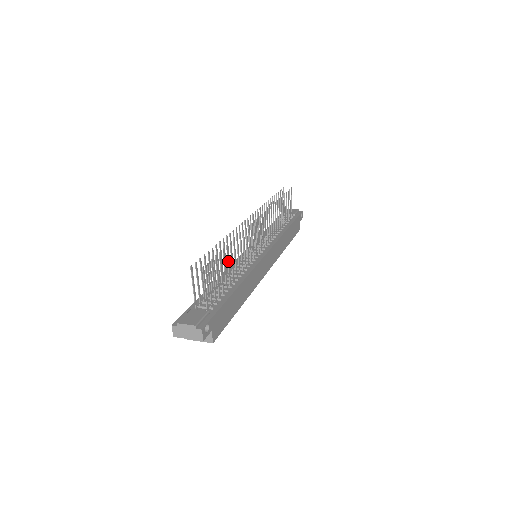
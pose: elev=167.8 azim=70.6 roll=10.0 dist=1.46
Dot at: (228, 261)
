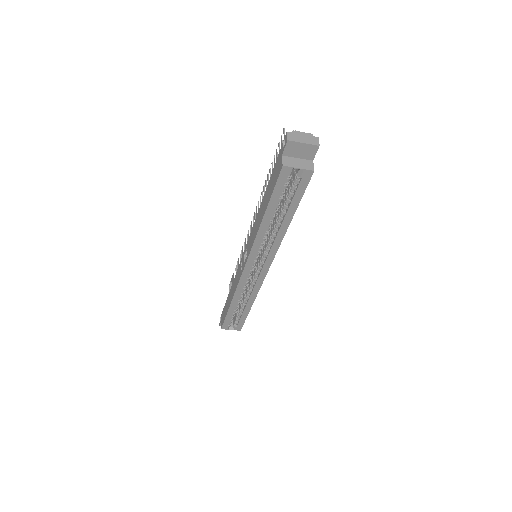
Dot at: occluded
